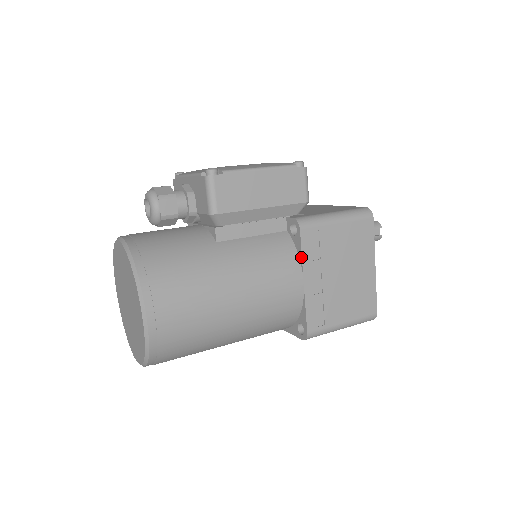
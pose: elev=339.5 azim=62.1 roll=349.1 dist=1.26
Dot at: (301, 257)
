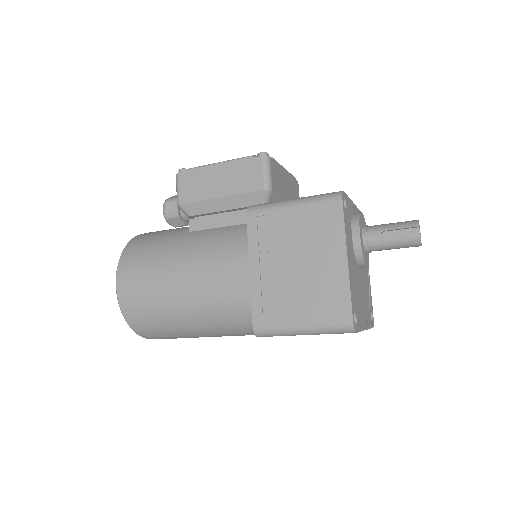
Dot at: (248, 243)
